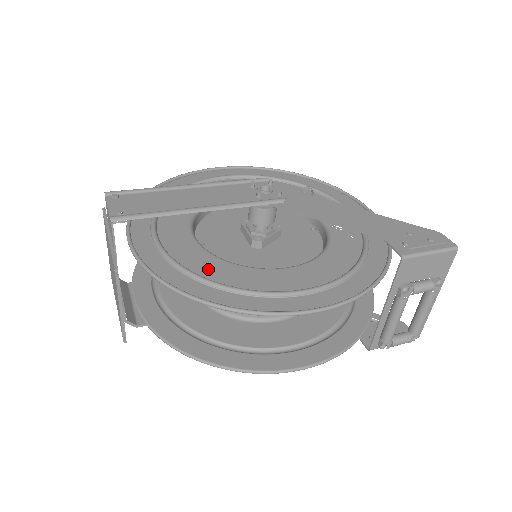
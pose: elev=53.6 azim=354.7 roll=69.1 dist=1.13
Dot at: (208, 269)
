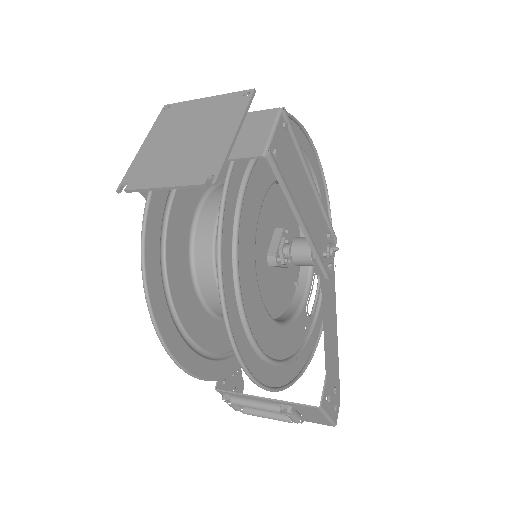
Dot at: (244, 257)
